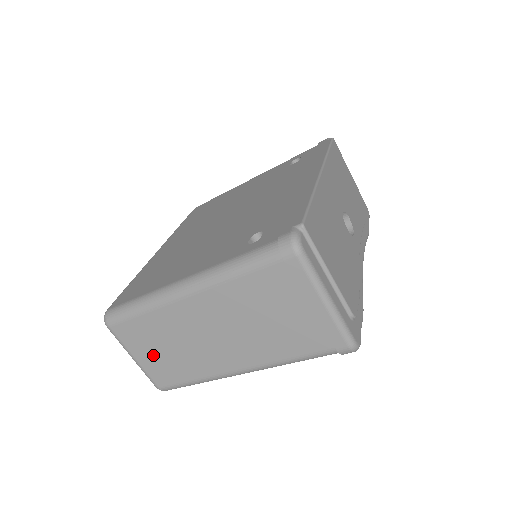
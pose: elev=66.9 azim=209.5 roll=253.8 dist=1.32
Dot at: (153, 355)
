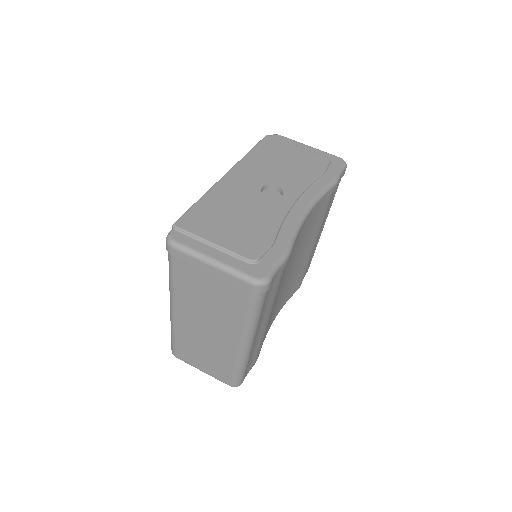
Dot at: (204, 362)
